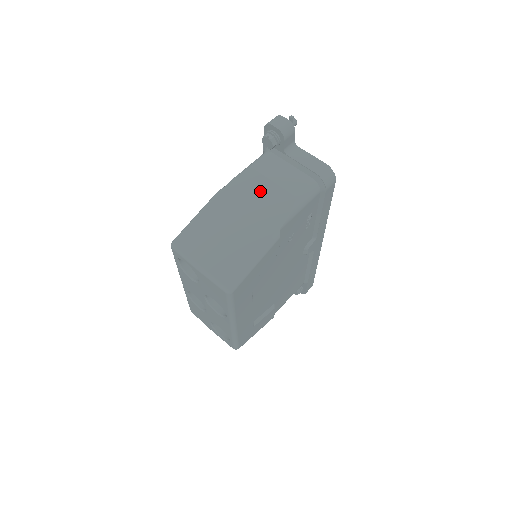
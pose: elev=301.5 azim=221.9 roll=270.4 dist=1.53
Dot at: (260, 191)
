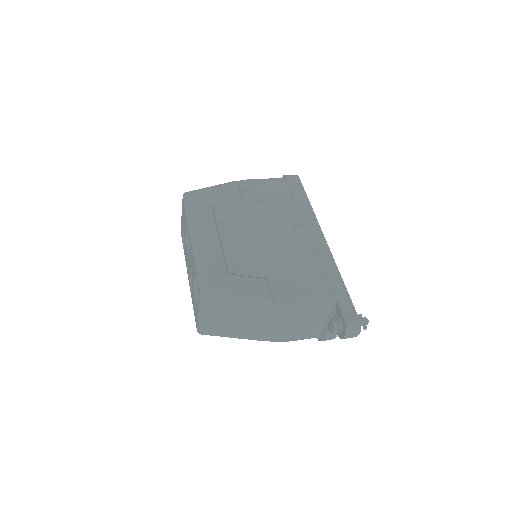
Dot at: occluded
